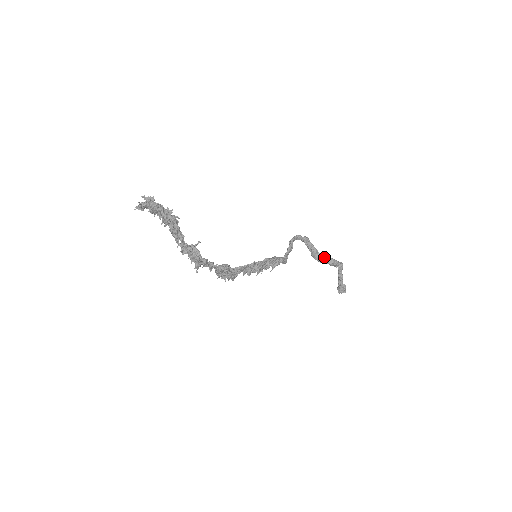
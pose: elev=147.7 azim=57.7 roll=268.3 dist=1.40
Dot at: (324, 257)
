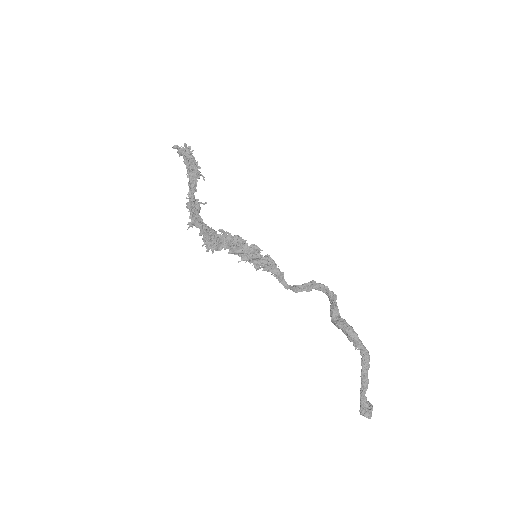
Dot at: (342, 320)
